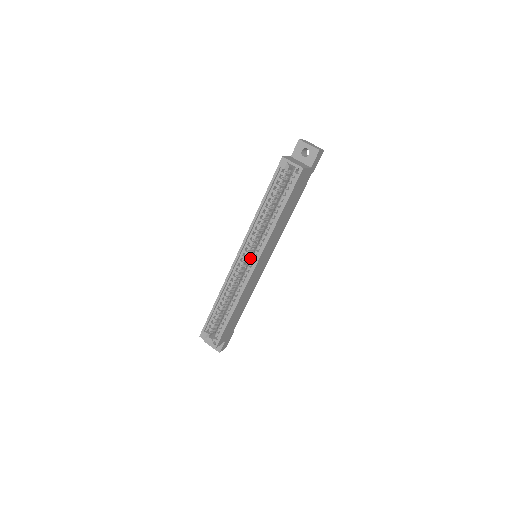
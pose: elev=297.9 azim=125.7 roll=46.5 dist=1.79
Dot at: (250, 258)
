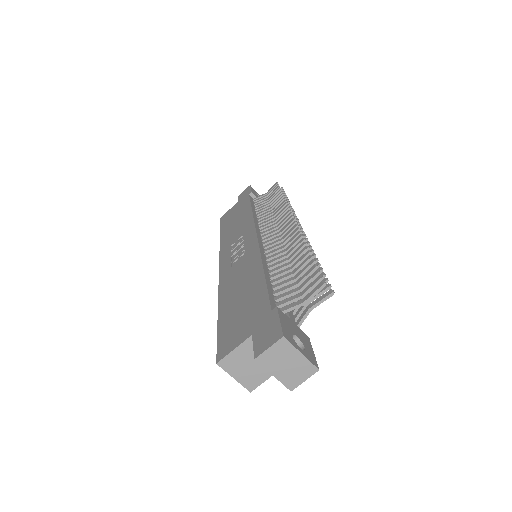
Dot at: occluded
